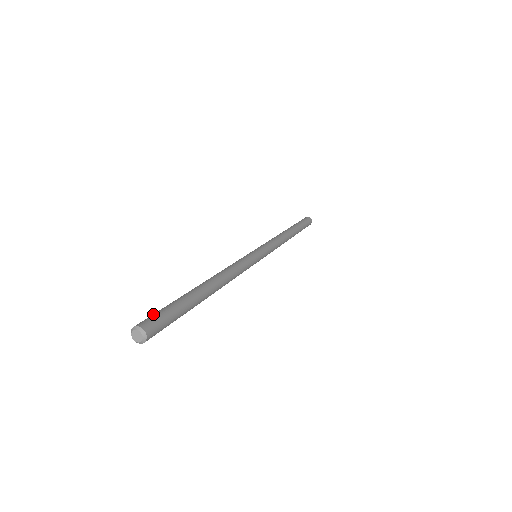
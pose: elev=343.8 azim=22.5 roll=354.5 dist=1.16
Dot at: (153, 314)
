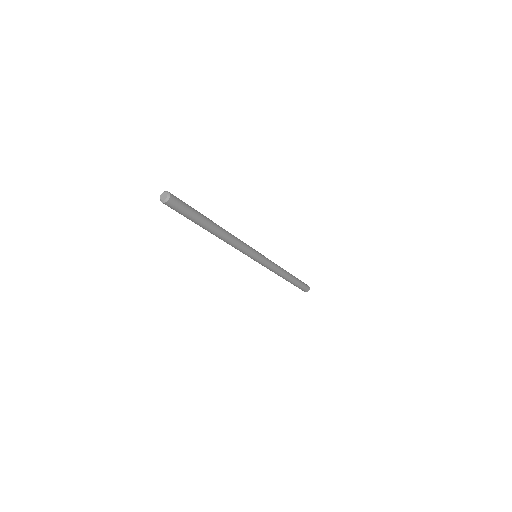
Dot at: occluded
